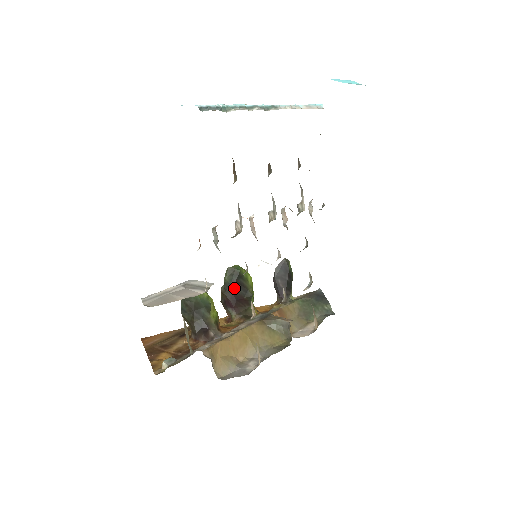
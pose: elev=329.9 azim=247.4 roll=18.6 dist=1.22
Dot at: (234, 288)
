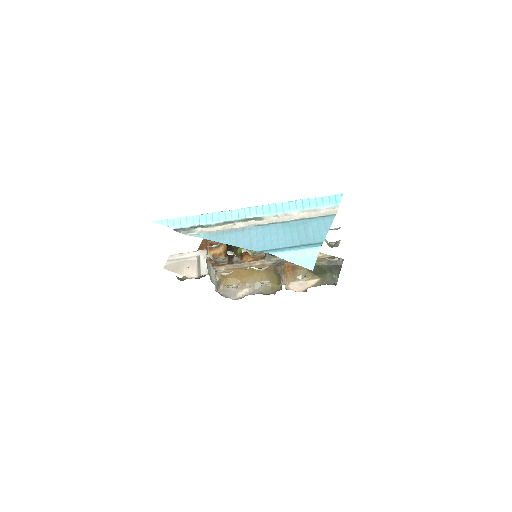
Dot at: occluded
